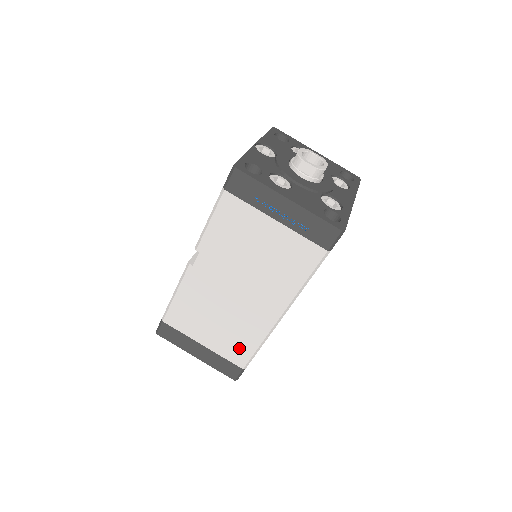
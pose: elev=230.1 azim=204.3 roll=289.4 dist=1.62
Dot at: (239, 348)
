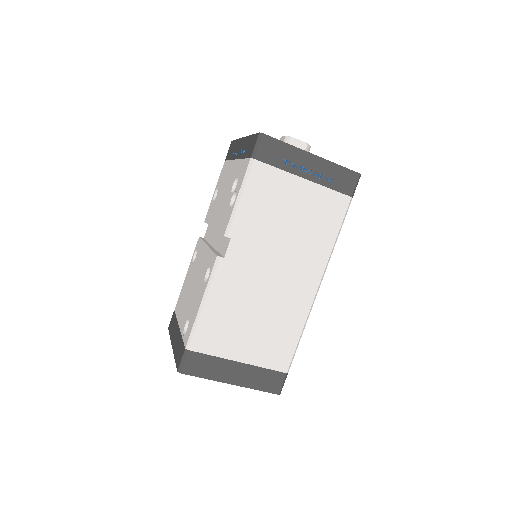
Dot at: (281, 346)
